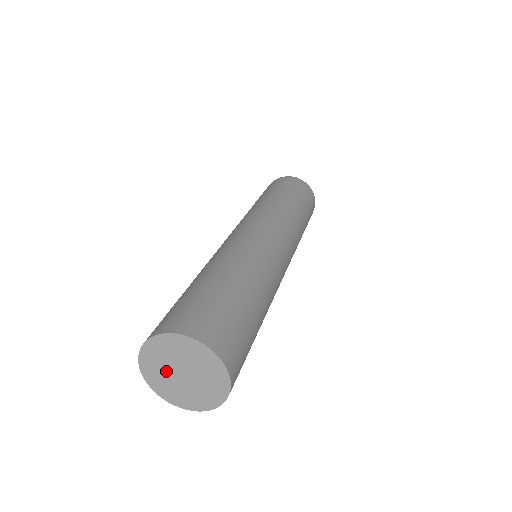
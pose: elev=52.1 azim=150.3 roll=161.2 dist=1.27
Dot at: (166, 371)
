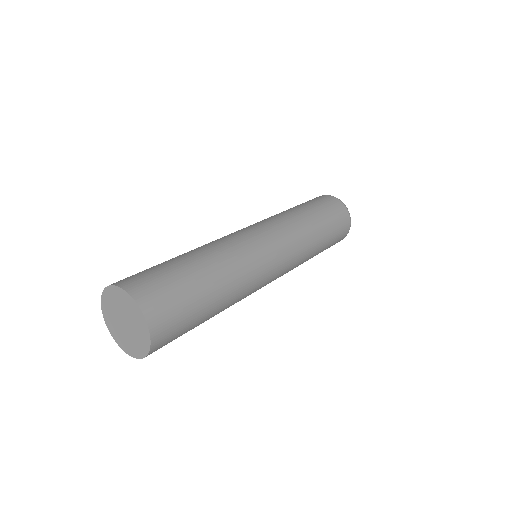
Dot at: (118, 326)
